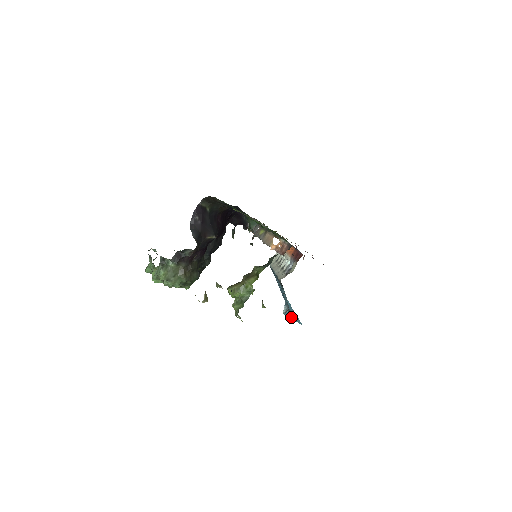
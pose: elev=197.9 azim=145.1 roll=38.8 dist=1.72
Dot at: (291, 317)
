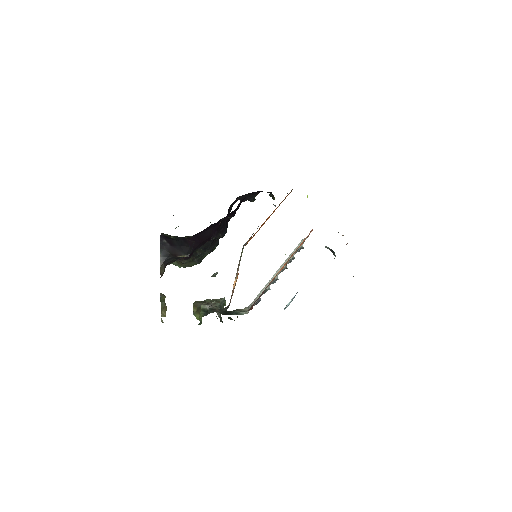
Dot at: occluded
